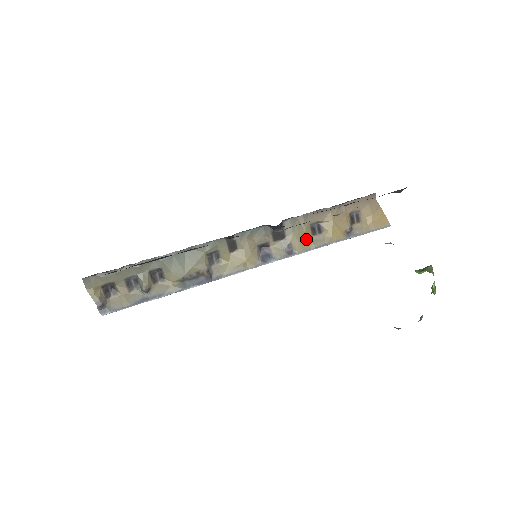
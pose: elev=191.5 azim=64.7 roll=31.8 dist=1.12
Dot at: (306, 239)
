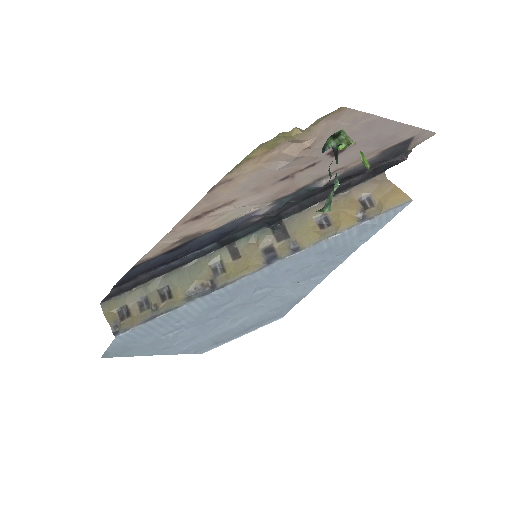
Dot at: (312, 233)
